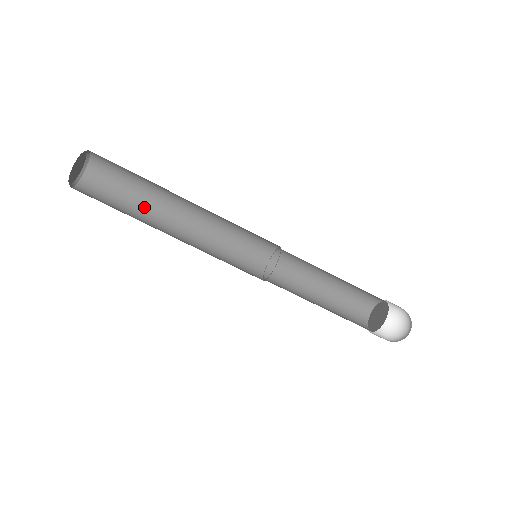
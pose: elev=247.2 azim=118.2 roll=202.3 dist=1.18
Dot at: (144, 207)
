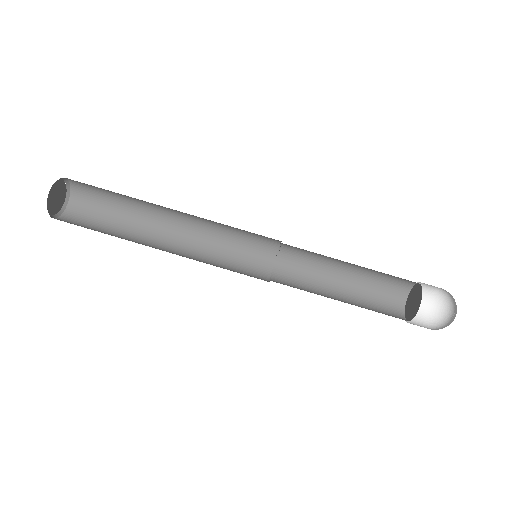
Dot at: (129, 232)
